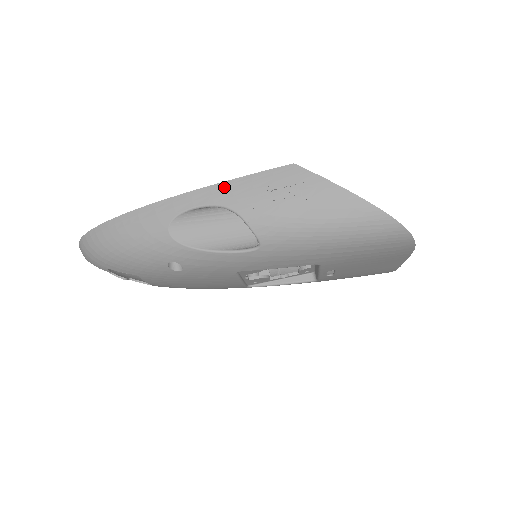
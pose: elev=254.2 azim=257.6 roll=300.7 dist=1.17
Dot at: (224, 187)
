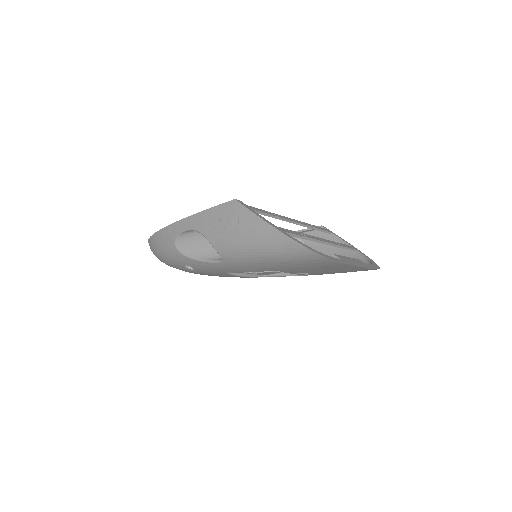
Dot at: (198, 217)
